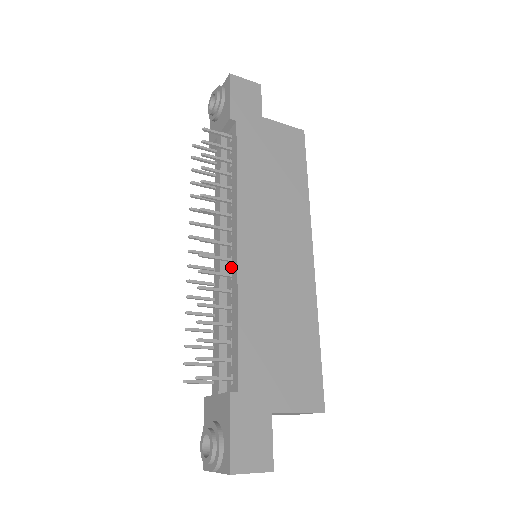
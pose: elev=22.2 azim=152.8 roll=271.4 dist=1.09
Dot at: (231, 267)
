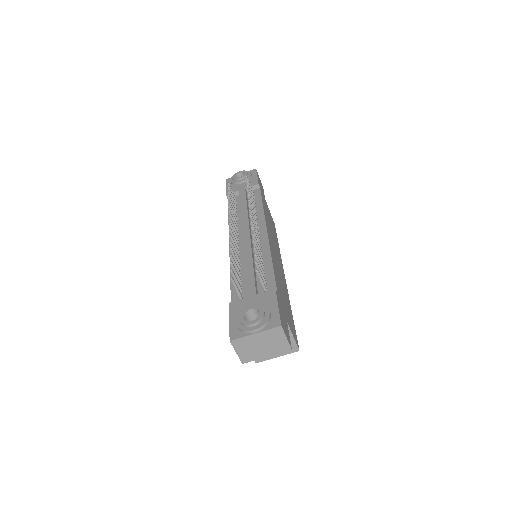
Dot at: (260, 243)
